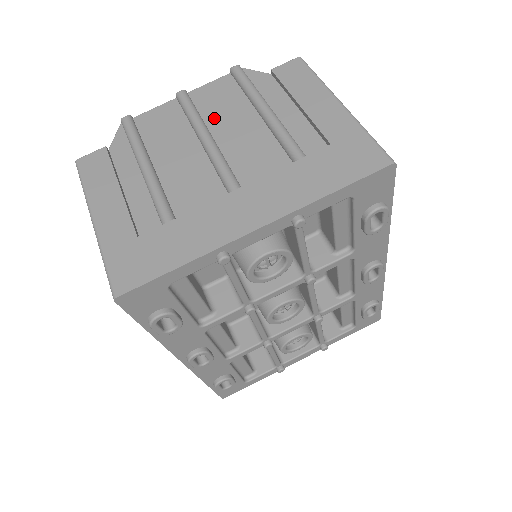
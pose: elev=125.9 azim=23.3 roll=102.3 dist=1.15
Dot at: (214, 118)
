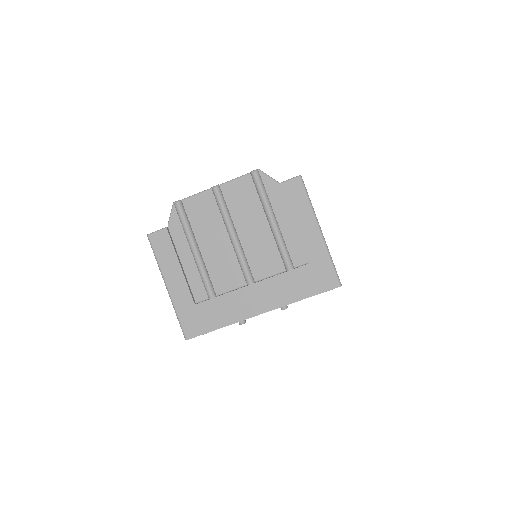
Dot at: (238, 217)
